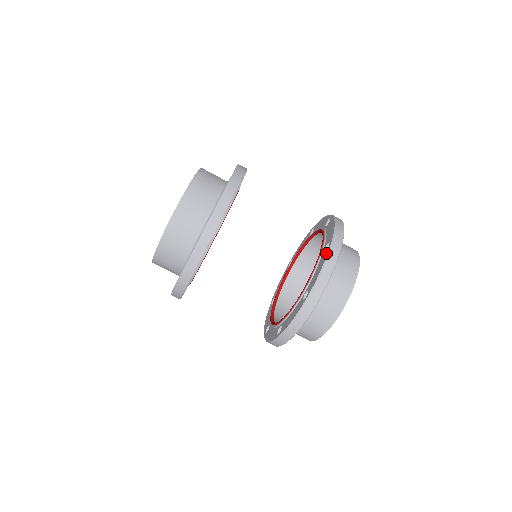
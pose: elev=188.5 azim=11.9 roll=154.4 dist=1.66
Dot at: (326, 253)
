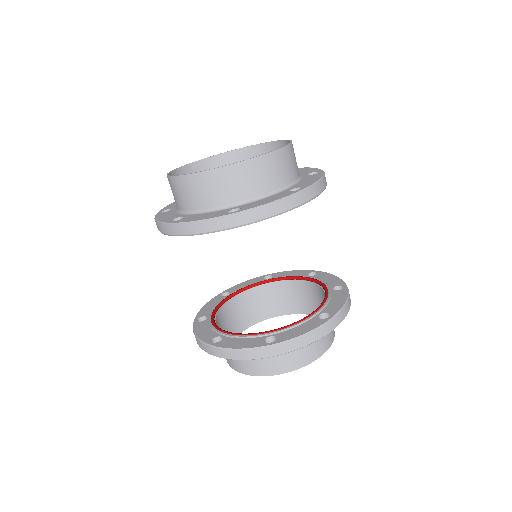
Dot at: (344, 291)
